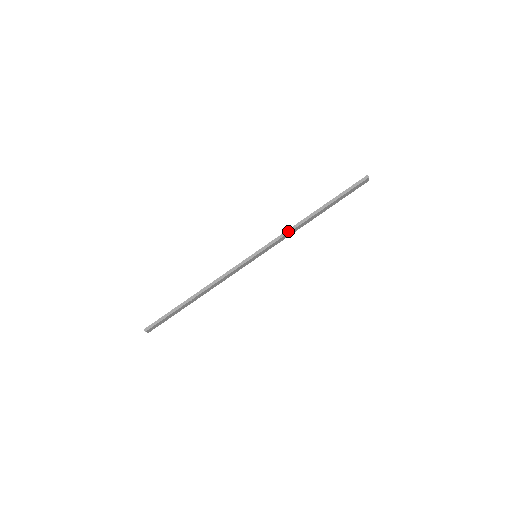
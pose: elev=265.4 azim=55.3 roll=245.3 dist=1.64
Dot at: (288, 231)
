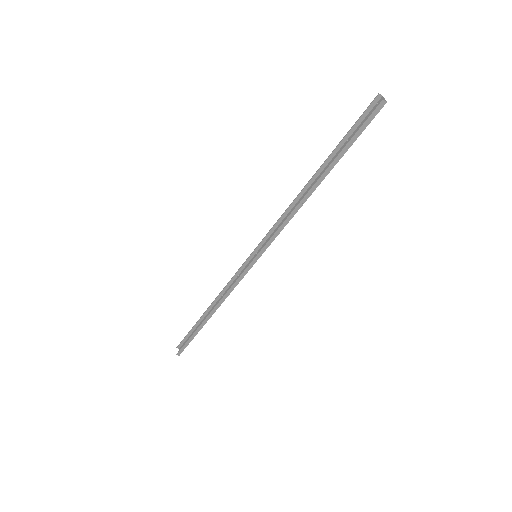
Dot at: (287, 221)
